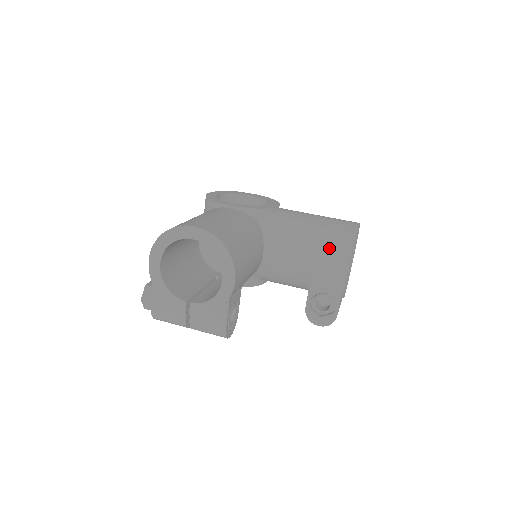
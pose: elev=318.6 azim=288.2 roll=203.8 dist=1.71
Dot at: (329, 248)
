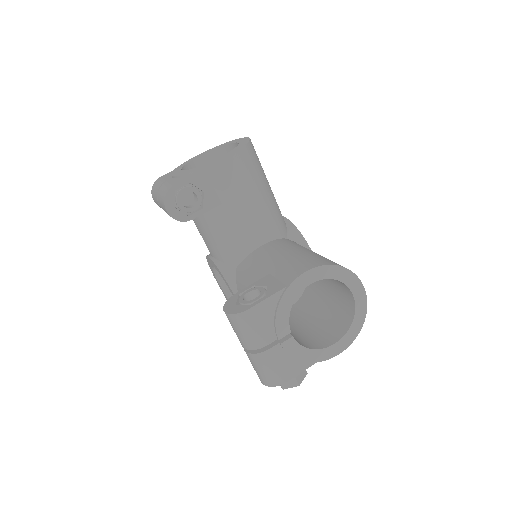
Dot at: (314, 257)
